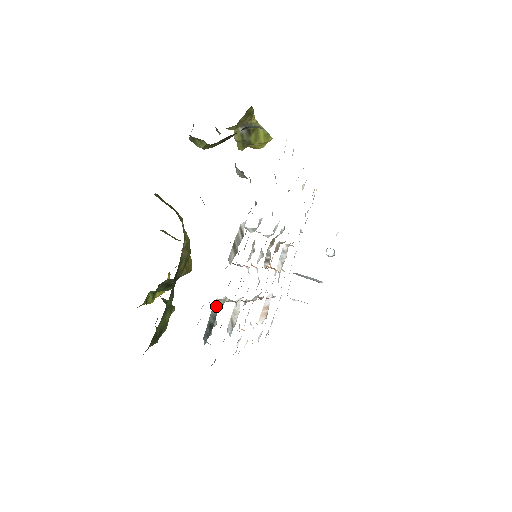
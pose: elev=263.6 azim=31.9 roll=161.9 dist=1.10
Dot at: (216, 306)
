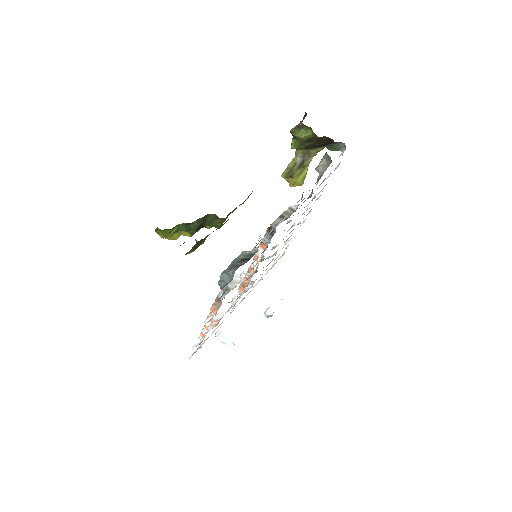
Dot at: (253, 249)
